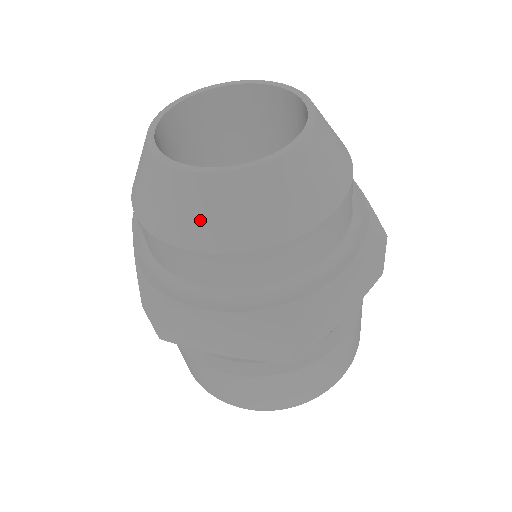
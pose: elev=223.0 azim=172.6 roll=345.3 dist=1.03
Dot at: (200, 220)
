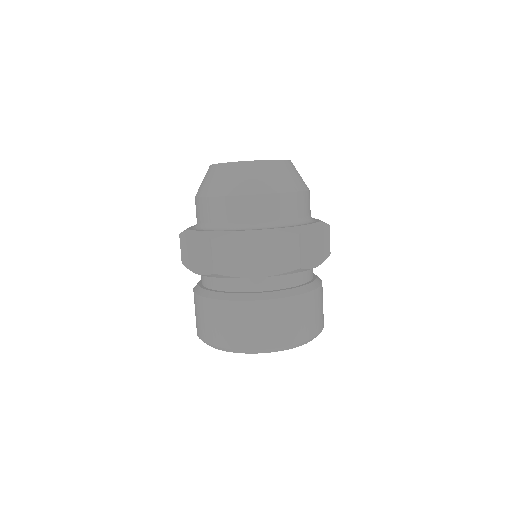
Dot at: (205, 183)
